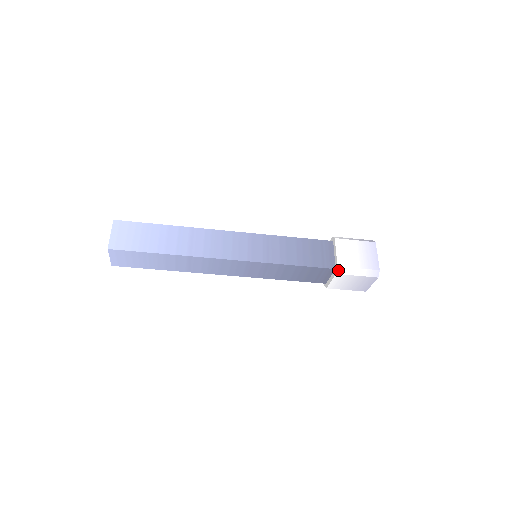
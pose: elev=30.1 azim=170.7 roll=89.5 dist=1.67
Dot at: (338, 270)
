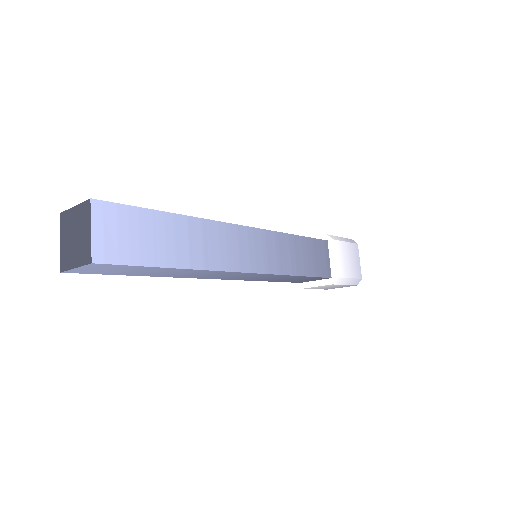
Dot at: (335, 281)
